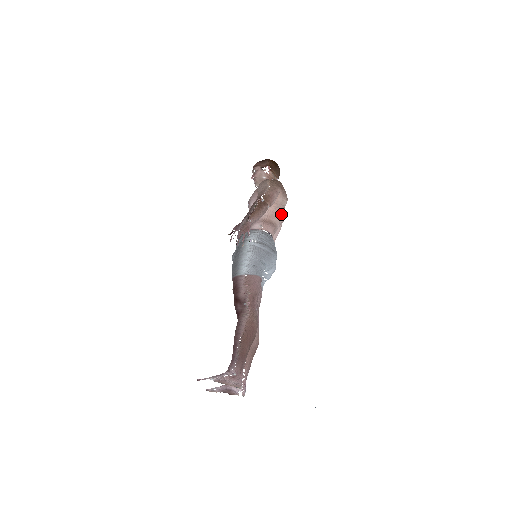
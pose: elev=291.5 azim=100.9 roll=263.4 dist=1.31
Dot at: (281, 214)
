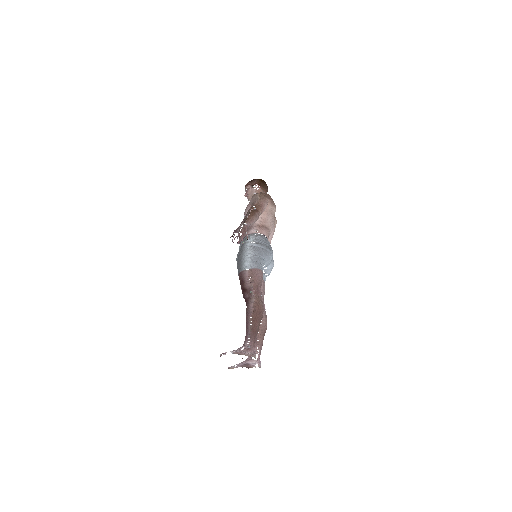
Dot at: (272, 219)
